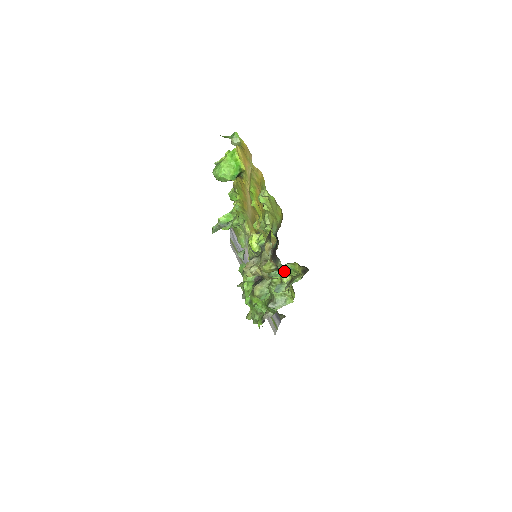
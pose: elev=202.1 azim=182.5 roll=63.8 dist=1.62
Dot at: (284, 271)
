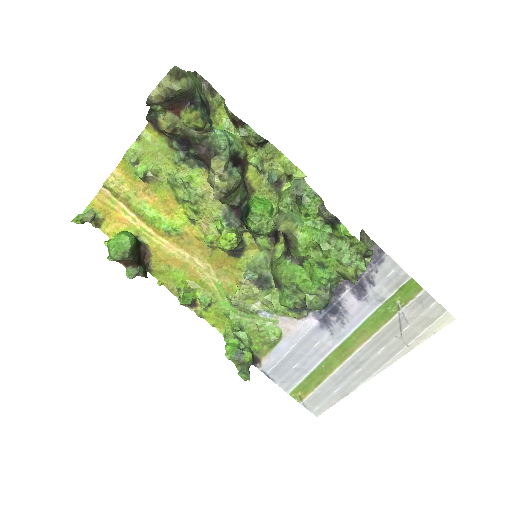
Dot at: (219, 130)
